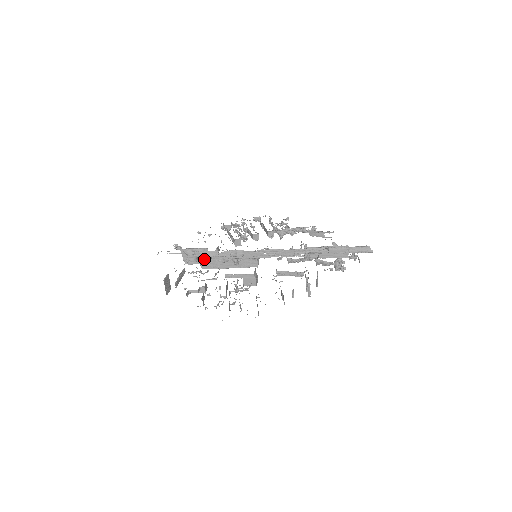
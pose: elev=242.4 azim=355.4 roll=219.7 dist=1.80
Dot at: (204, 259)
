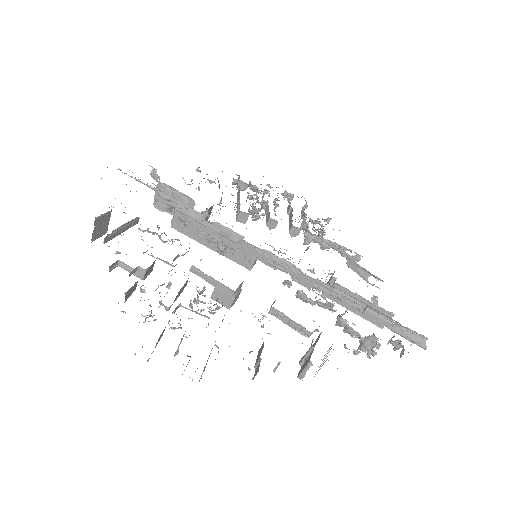
Dot at: (178, 218)
